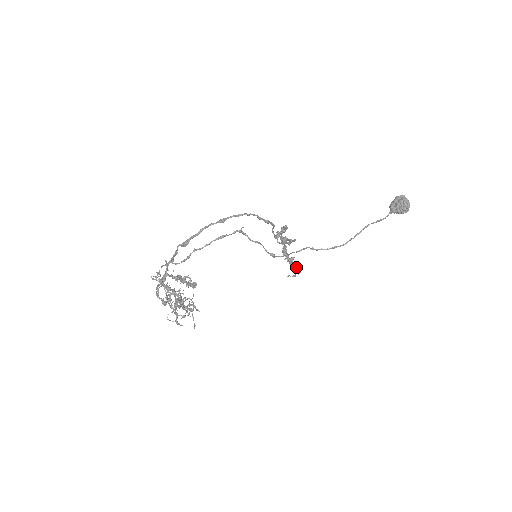
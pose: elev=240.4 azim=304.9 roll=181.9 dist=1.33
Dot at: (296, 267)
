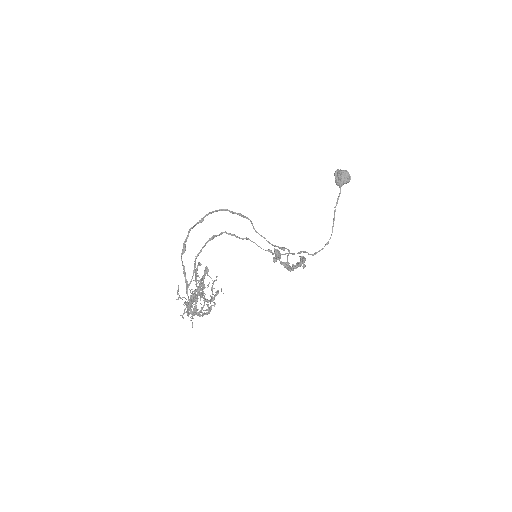
Dot at: (301, 260)
